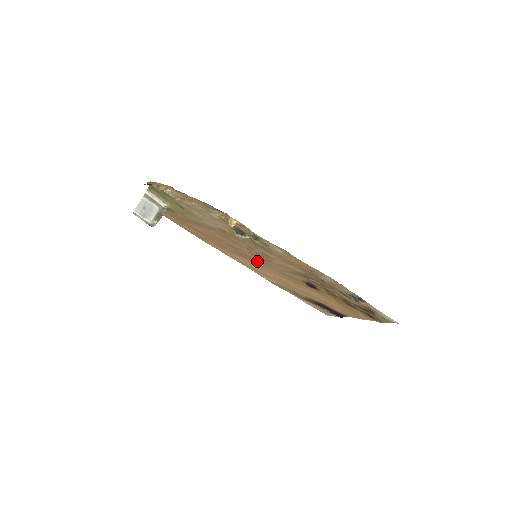
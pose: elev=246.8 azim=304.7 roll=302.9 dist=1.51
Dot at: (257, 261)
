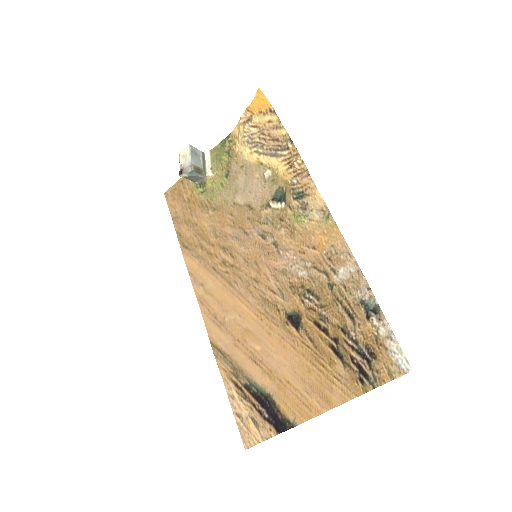
Dot at: (242, 278)
